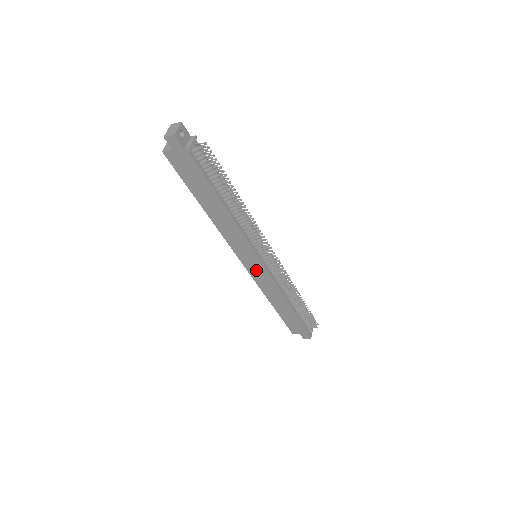
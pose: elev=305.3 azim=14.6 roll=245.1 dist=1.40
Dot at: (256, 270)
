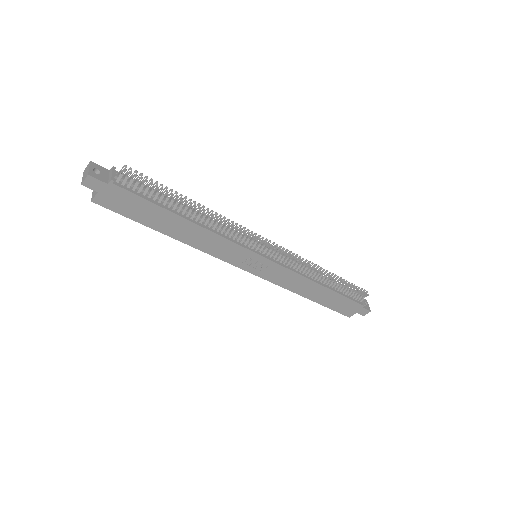
Dot at: (265, 270)
